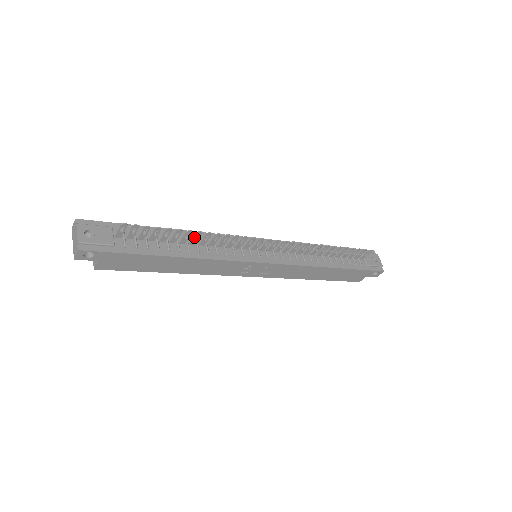
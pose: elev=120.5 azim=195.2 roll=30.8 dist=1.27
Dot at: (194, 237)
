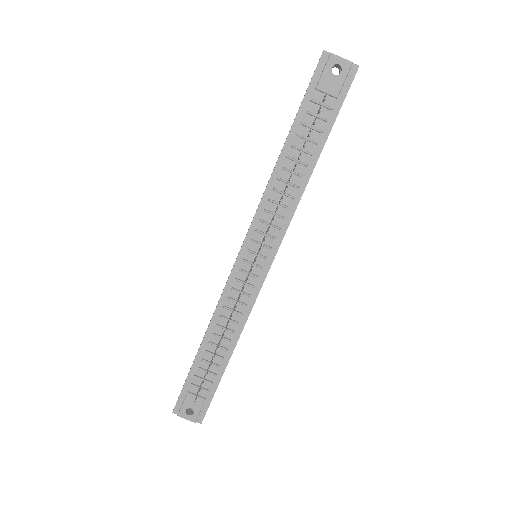
Dot at: occluded
